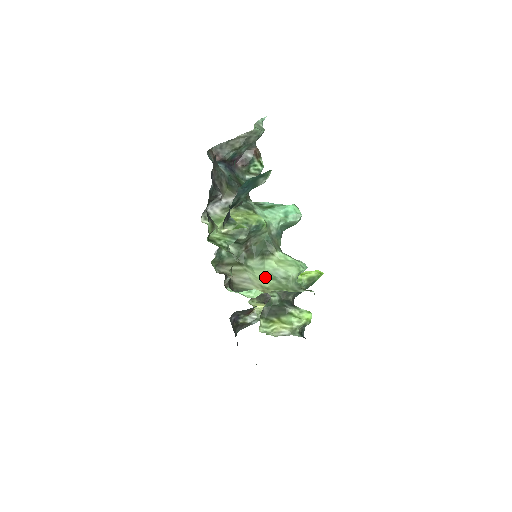
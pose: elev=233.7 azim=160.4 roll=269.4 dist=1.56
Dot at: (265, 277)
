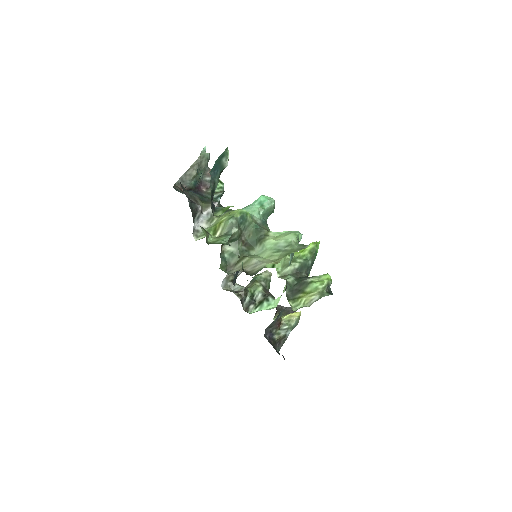
Dot at: (271, 254)
